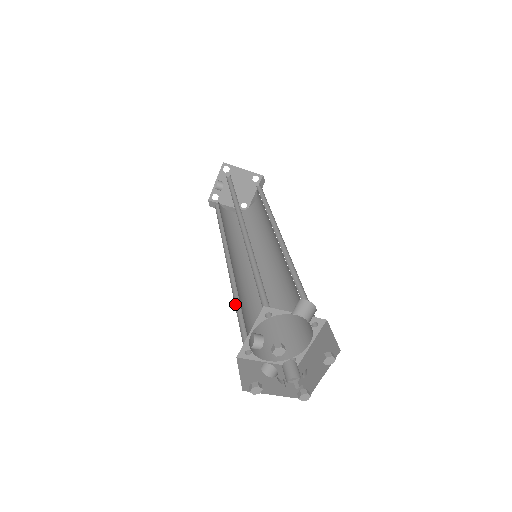
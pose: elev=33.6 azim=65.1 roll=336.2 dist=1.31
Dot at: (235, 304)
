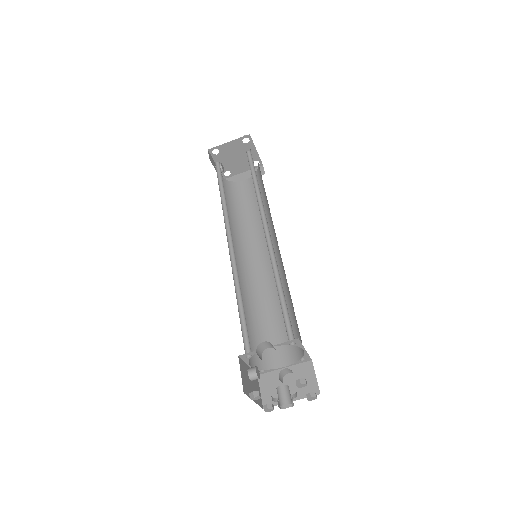
Dot at: occluded
